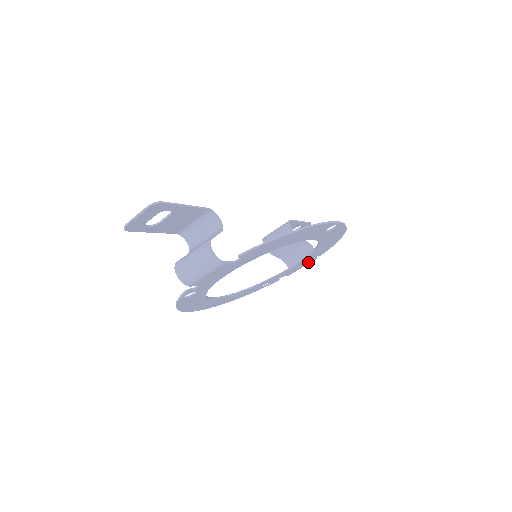
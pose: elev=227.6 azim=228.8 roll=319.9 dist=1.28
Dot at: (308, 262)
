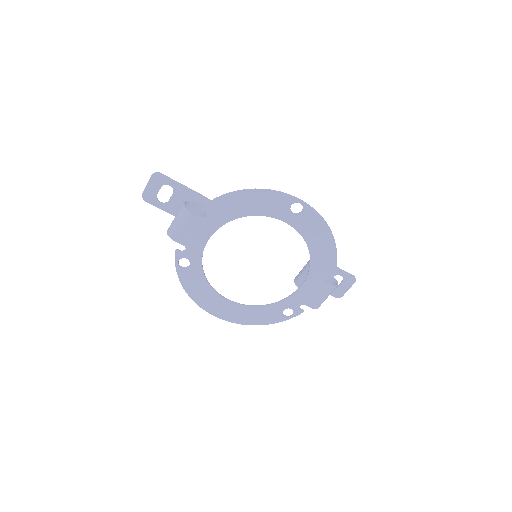
Dot at: (324, 286)
